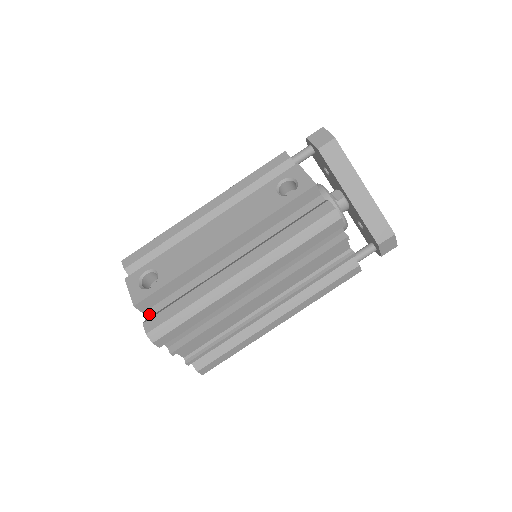
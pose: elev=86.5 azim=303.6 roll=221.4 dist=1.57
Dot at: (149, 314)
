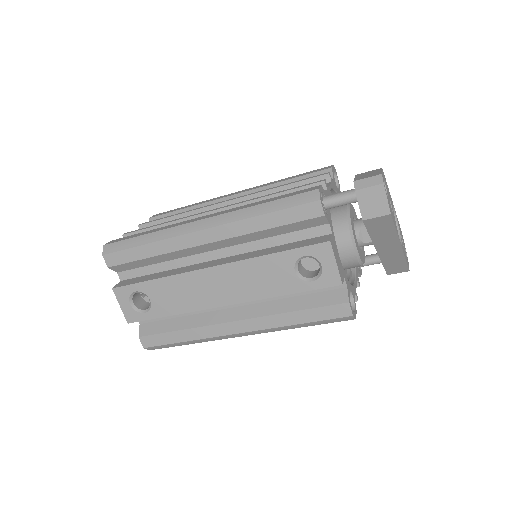
Dot at: (143, 321)
